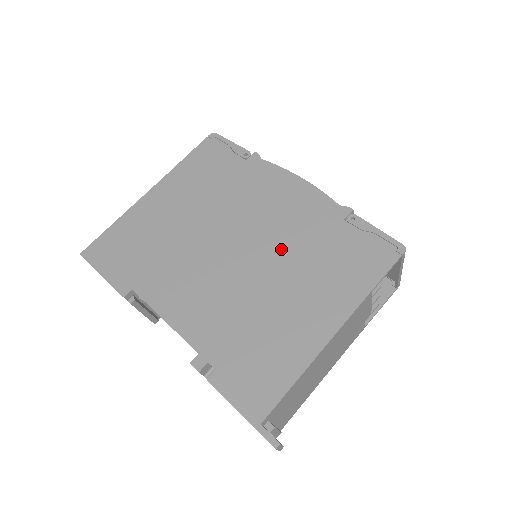
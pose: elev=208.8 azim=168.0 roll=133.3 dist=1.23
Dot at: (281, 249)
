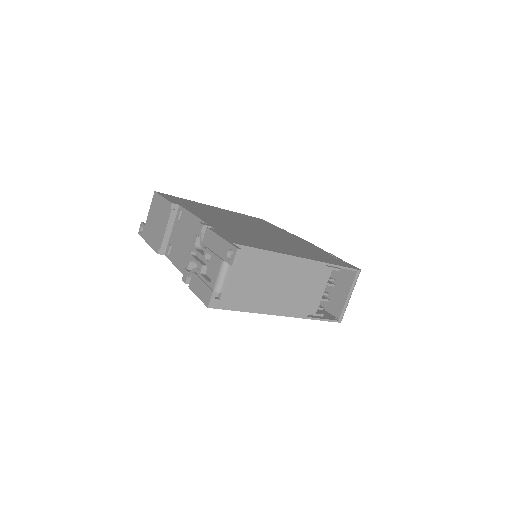
Dot at: (283, 240)
